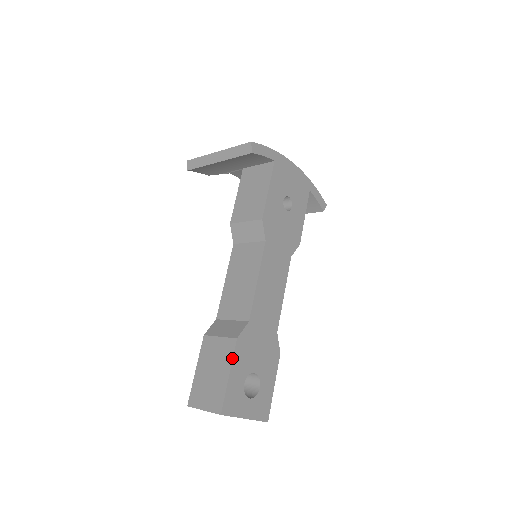
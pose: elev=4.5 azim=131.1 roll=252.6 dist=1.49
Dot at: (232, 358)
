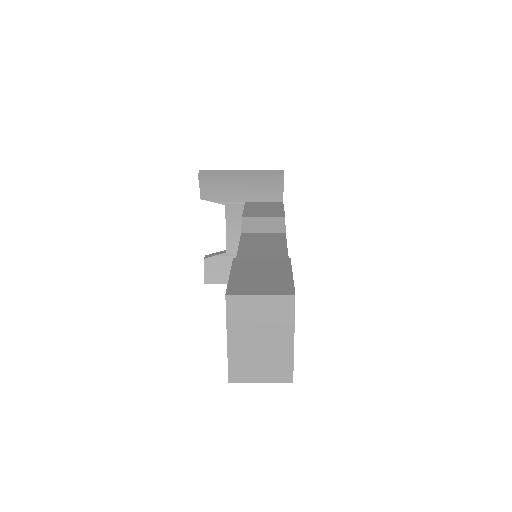
Dot at: (291, 266)
